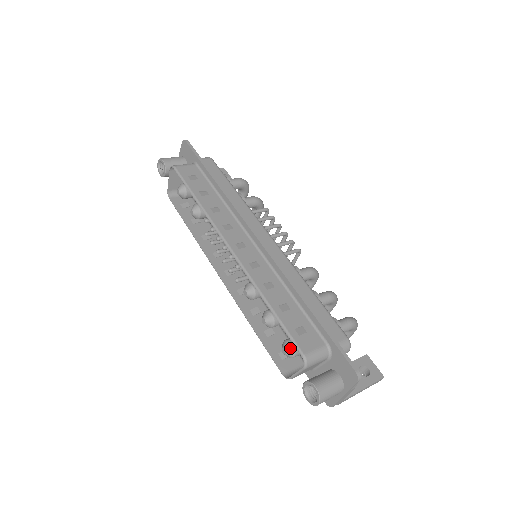
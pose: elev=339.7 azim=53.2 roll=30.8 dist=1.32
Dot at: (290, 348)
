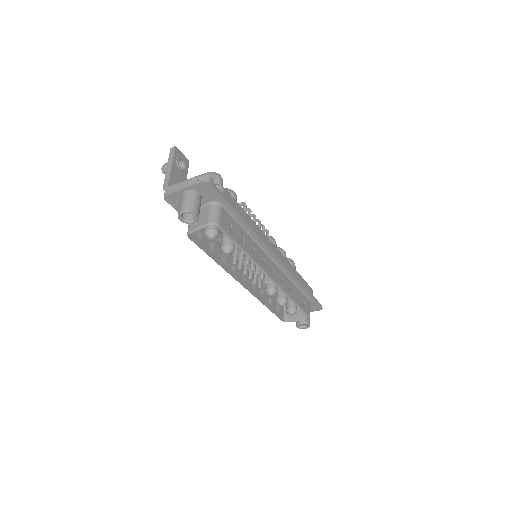
Dot at: occluded
